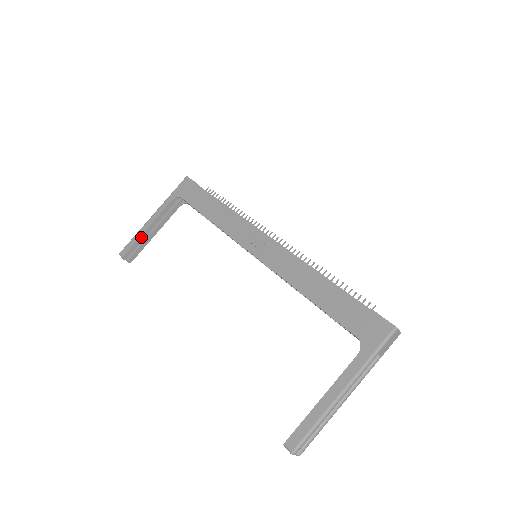
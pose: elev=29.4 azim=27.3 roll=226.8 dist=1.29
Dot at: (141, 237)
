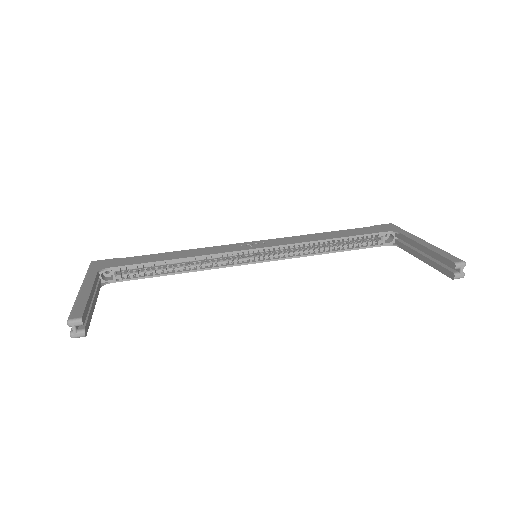
Dot at: (88, 301)
